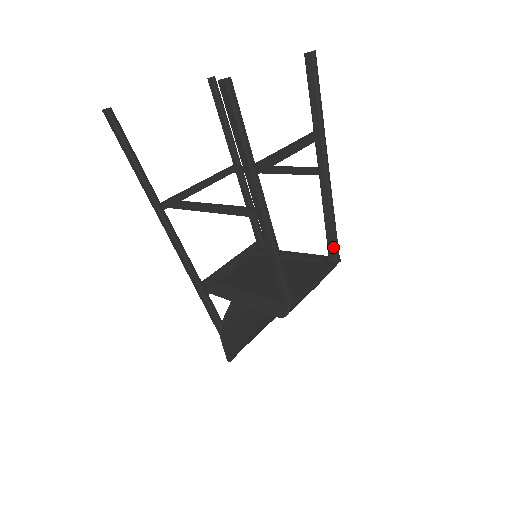
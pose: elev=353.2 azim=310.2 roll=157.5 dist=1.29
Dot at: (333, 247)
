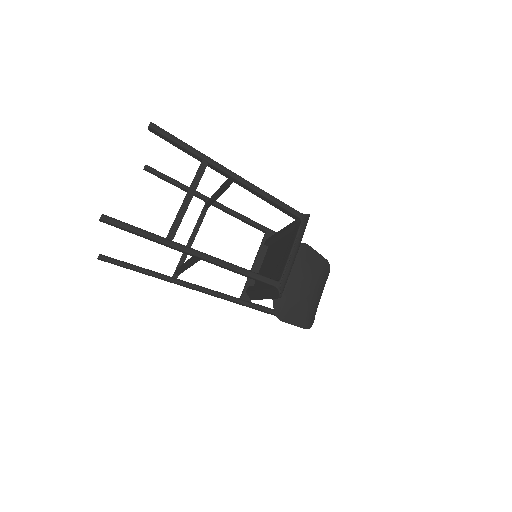
Dot at: (290, 214)
